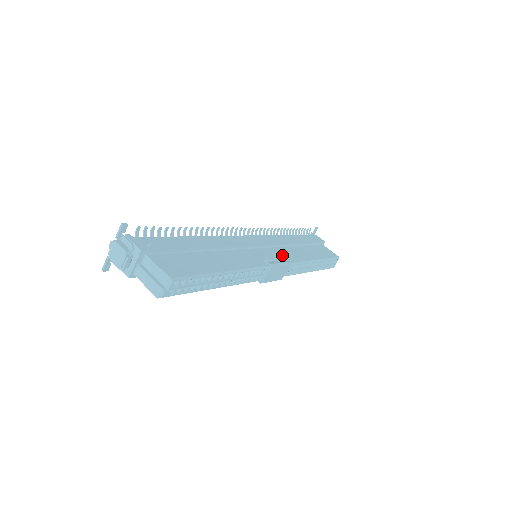
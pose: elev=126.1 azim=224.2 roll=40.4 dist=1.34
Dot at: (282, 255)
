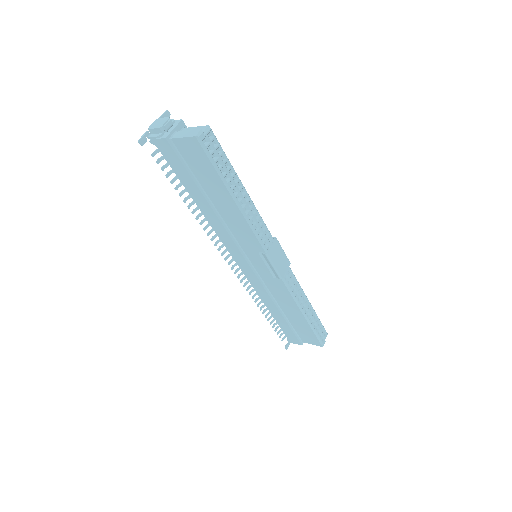
Dot at: occluded
